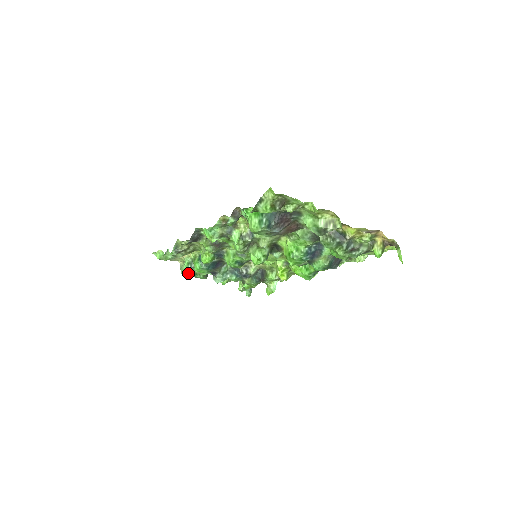
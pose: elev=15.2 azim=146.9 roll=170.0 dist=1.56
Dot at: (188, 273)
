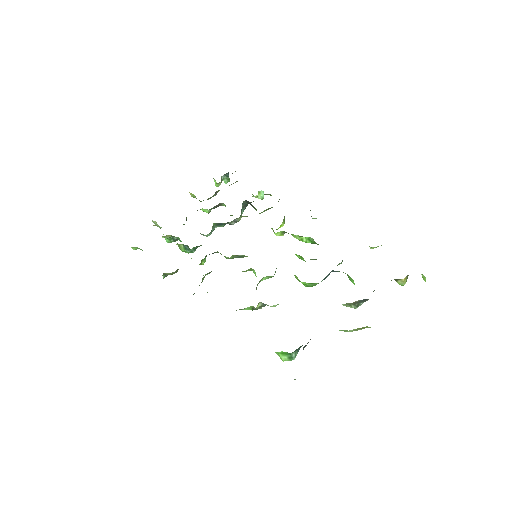
Dot at: occluded
